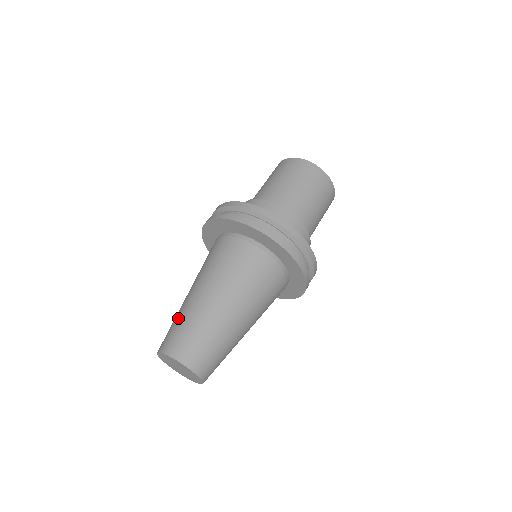
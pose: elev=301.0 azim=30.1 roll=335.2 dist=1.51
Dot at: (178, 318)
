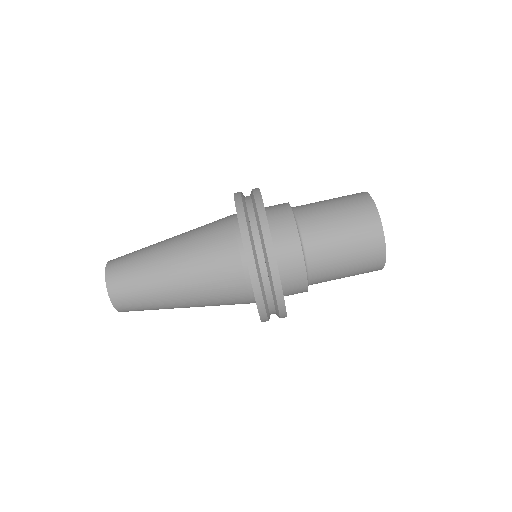
Dot at: occluded
